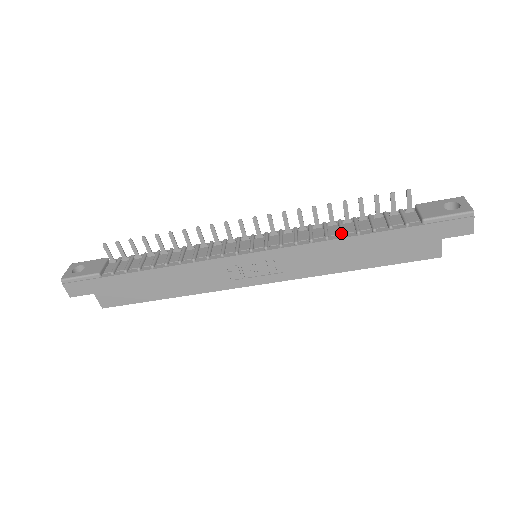
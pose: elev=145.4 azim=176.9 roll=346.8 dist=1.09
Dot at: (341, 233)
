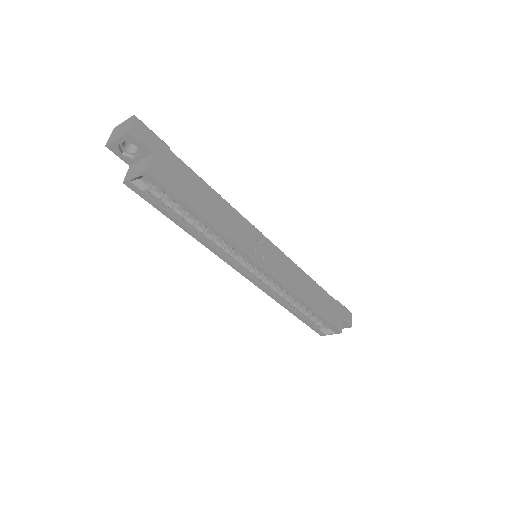
Dot at: (307, 275)
